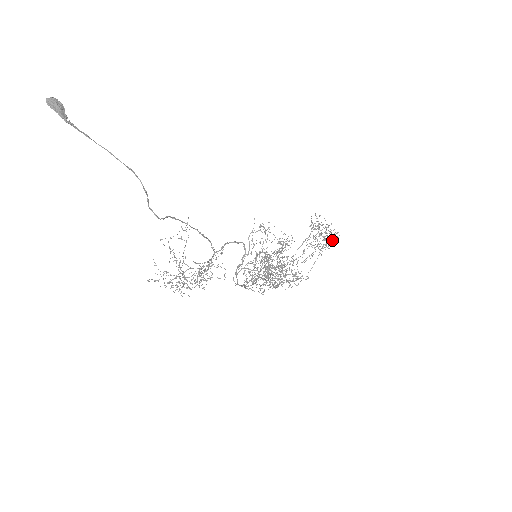
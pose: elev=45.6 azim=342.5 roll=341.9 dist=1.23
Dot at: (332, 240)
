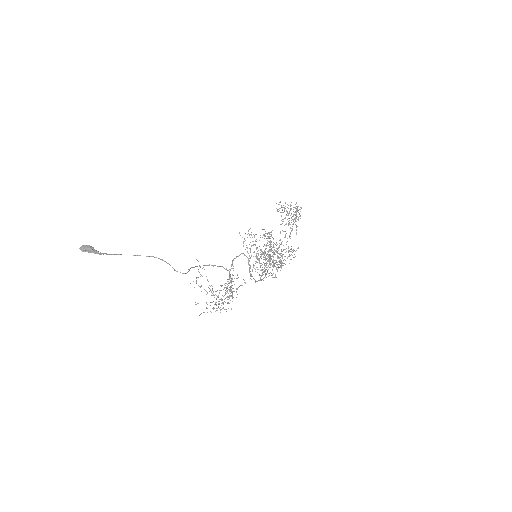
Dot at: occluded
